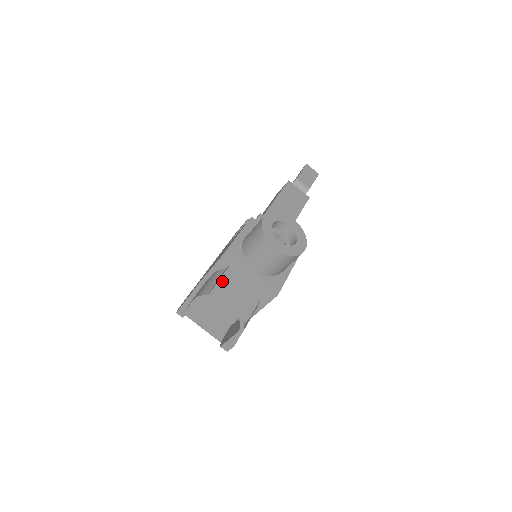
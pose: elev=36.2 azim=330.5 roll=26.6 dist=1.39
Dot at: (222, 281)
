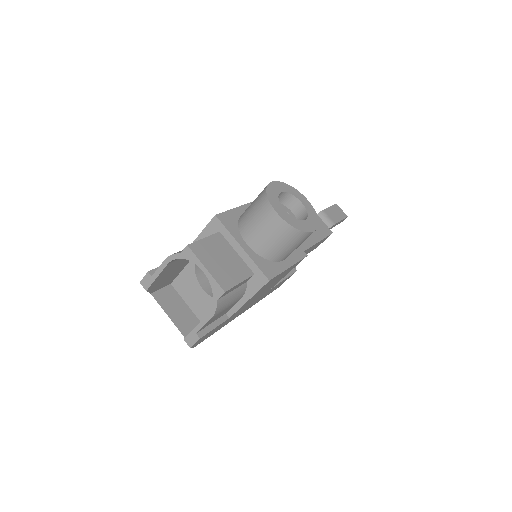
Dot at: (203, 242)
